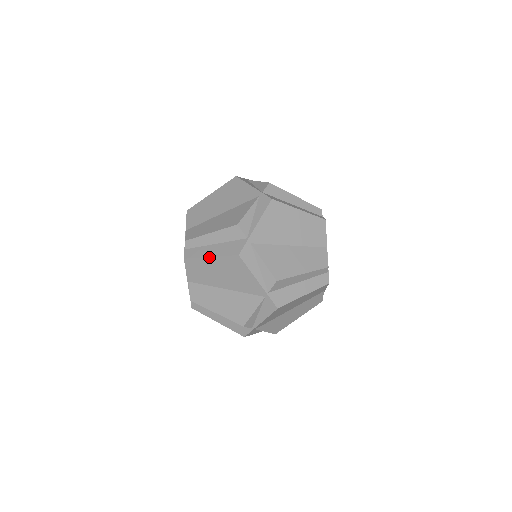
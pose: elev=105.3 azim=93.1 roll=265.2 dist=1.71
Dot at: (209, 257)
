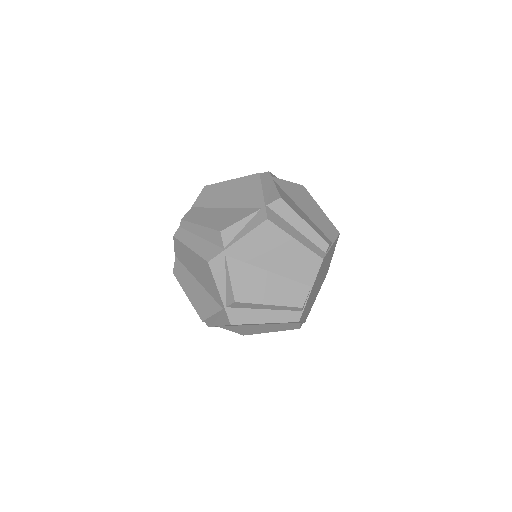
Dot at: (189, 248)
